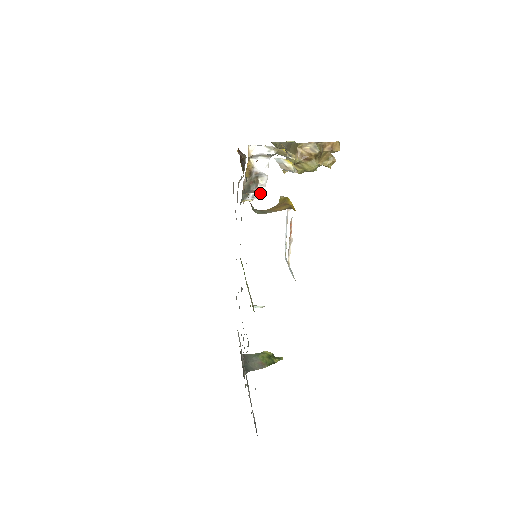
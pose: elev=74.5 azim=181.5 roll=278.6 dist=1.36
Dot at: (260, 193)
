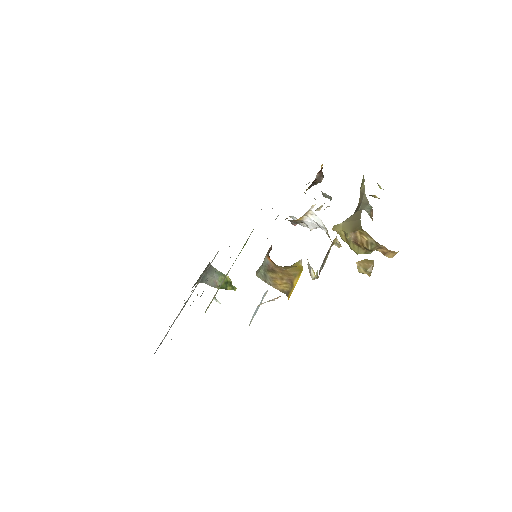
Dot at: (300, 223)
